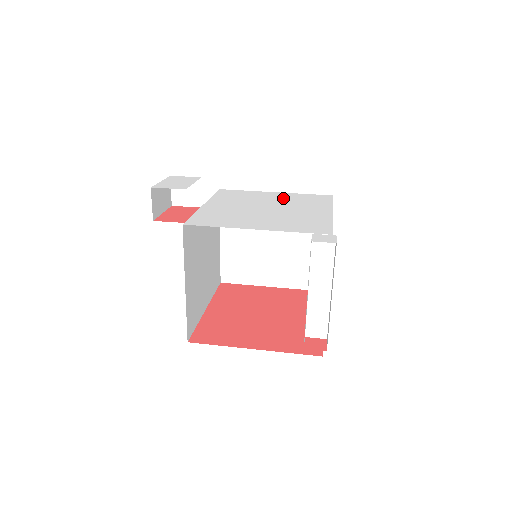
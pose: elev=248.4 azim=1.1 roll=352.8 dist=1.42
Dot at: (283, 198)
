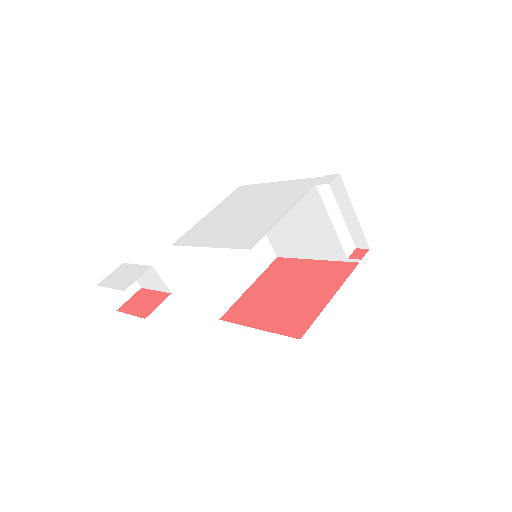
Dot at: (227, 207)
